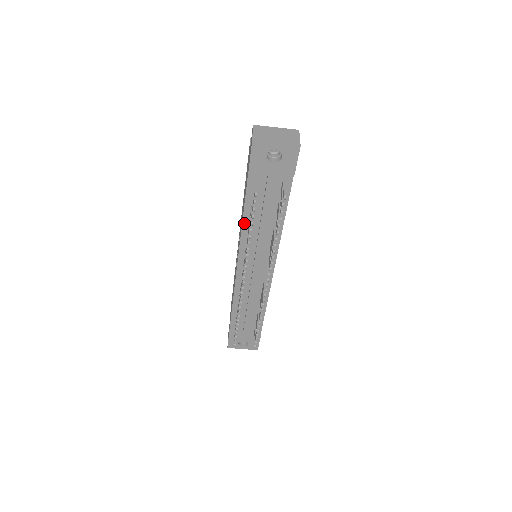
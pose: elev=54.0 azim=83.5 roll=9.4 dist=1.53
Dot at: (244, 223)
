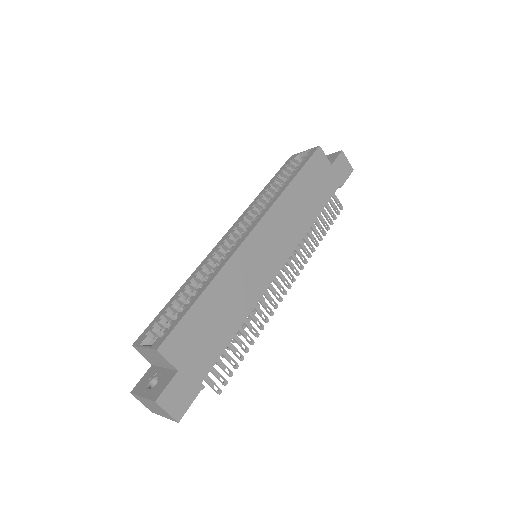
Dot at: occluded
